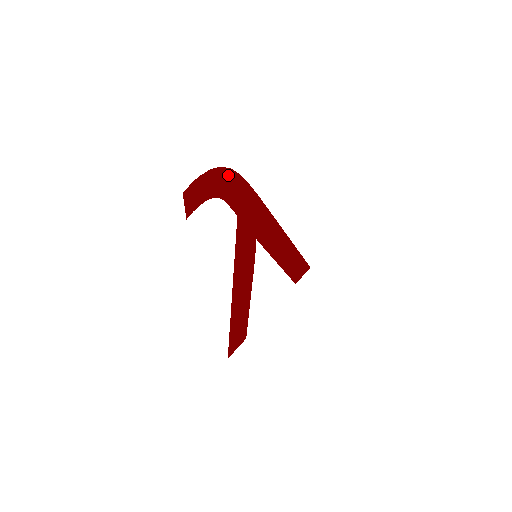
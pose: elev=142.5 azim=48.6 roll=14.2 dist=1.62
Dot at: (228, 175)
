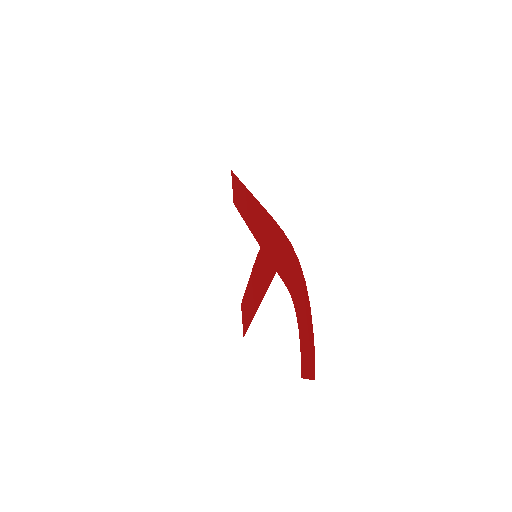
Dot at: (296, 270)
